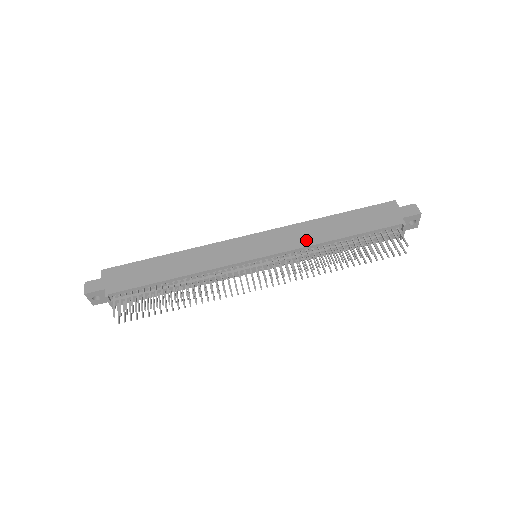
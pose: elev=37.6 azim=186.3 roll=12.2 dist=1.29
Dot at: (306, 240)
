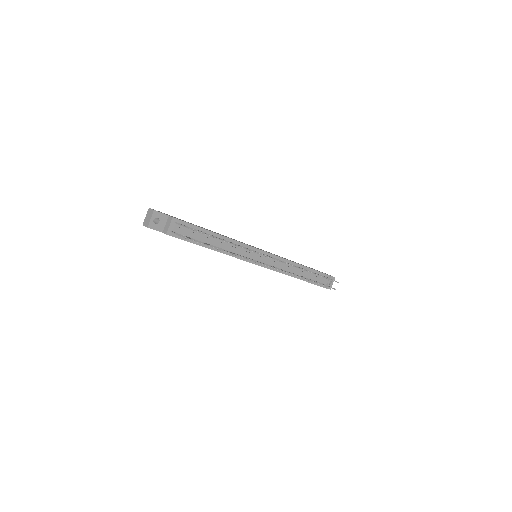
Dot at: occluded
